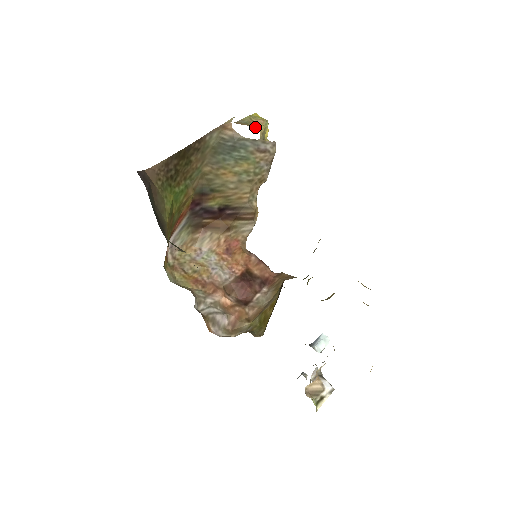
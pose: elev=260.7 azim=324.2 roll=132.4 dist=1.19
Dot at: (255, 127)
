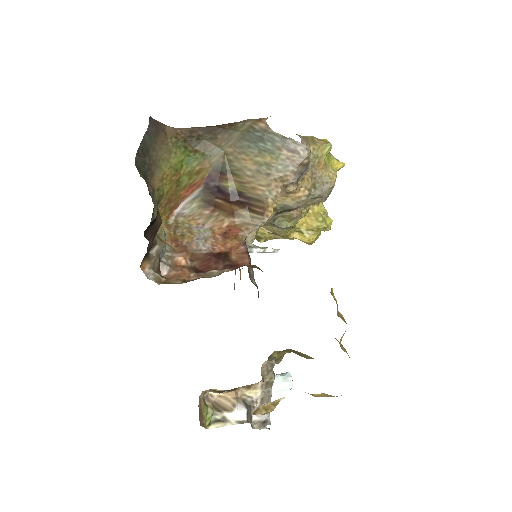
Dot at: (308, 141)
